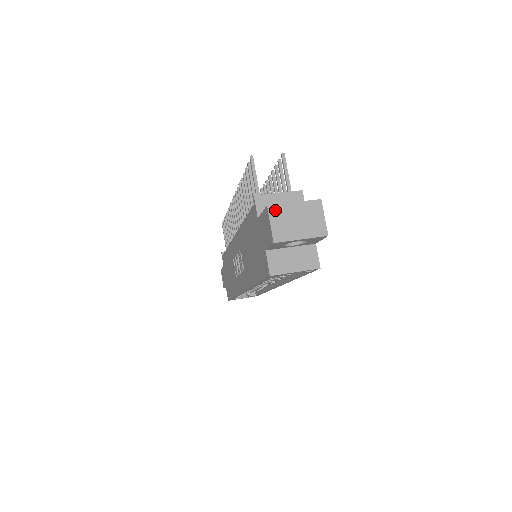
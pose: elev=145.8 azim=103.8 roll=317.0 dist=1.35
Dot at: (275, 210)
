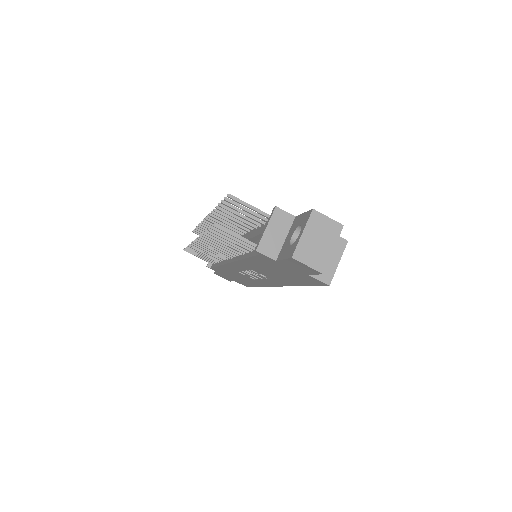
Dot at: (299, 254)
